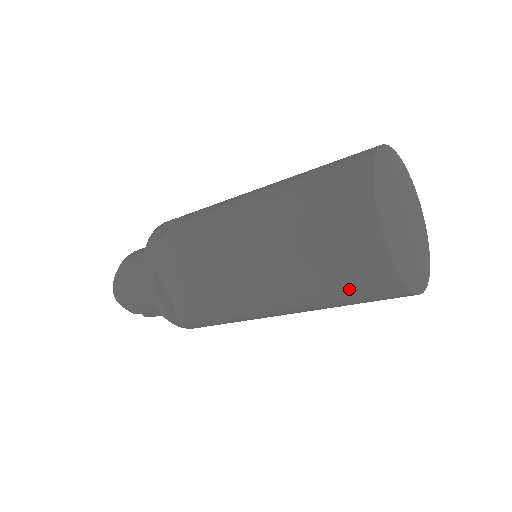
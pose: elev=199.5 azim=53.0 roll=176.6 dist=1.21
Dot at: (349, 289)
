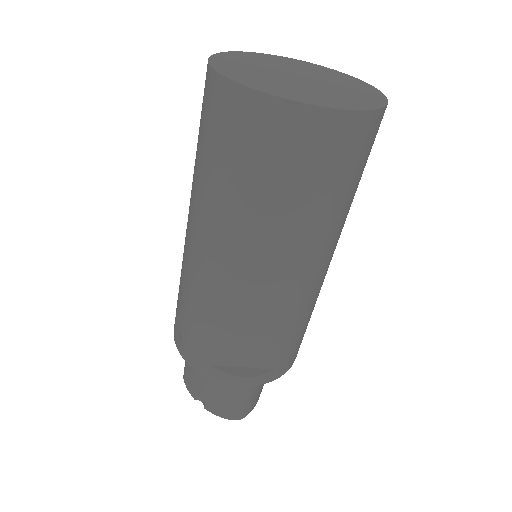
Dot at: (209, 138)
